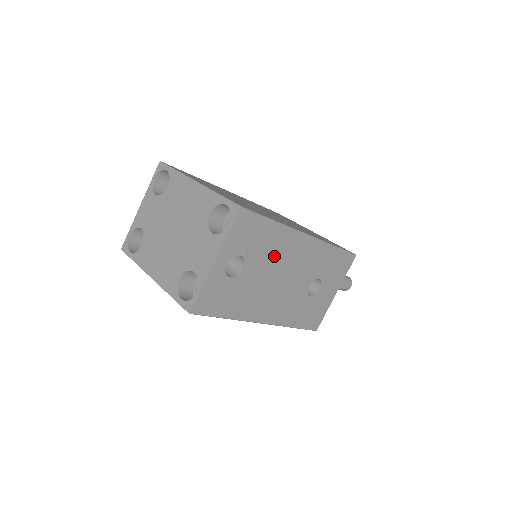
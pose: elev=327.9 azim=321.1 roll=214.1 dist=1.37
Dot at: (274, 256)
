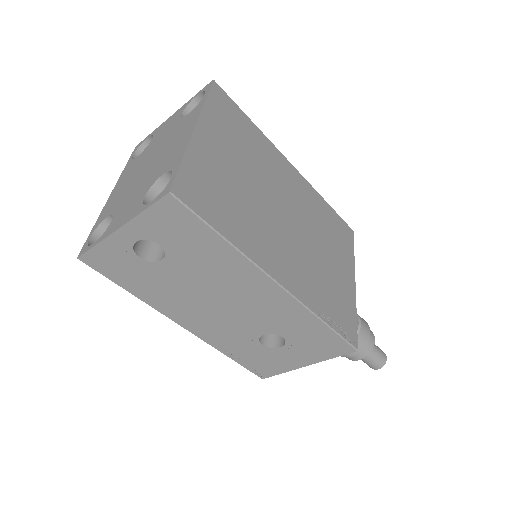
Dot at: (214, 274)
